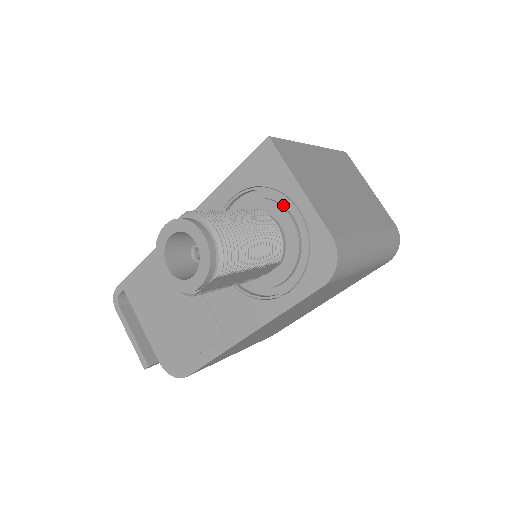
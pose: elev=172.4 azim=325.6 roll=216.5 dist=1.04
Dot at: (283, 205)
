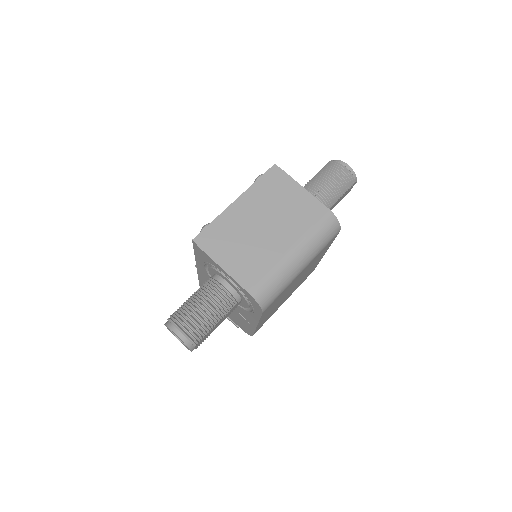
Dot at: occluded
